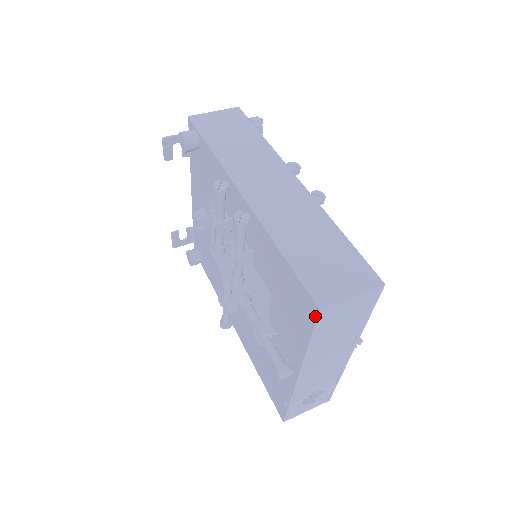
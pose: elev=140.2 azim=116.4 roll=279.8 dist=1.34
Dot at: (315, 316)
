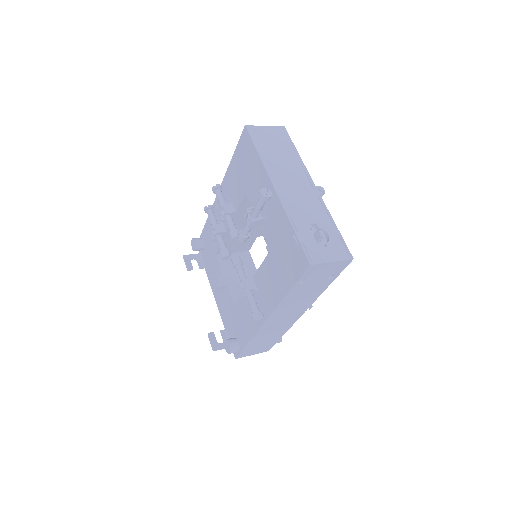
Dot at: (247, 133)
